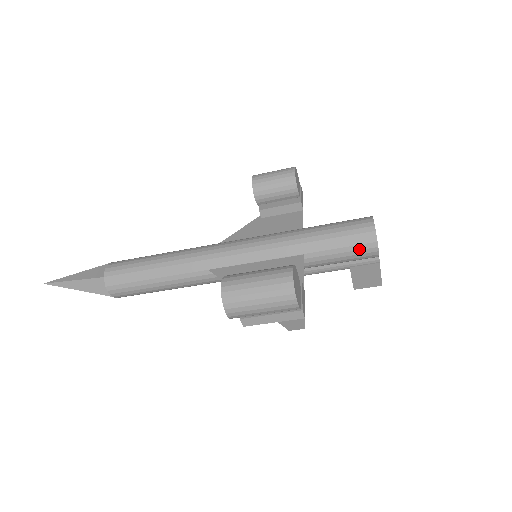
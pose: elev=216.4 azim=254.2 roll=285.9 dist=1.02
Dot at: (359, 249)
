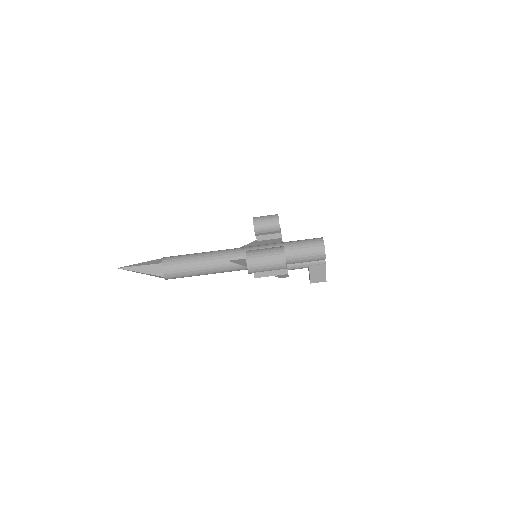
Dot at: (315, 252)
